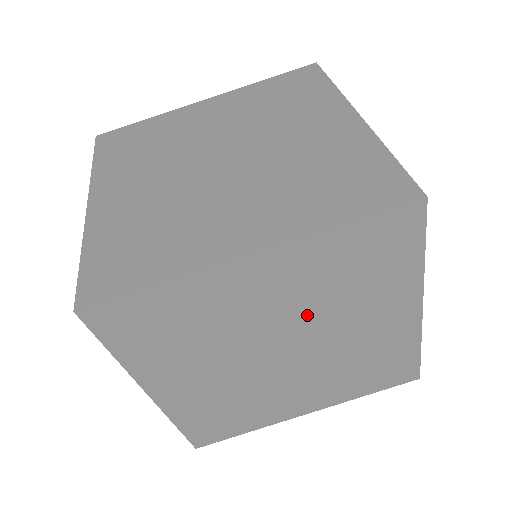
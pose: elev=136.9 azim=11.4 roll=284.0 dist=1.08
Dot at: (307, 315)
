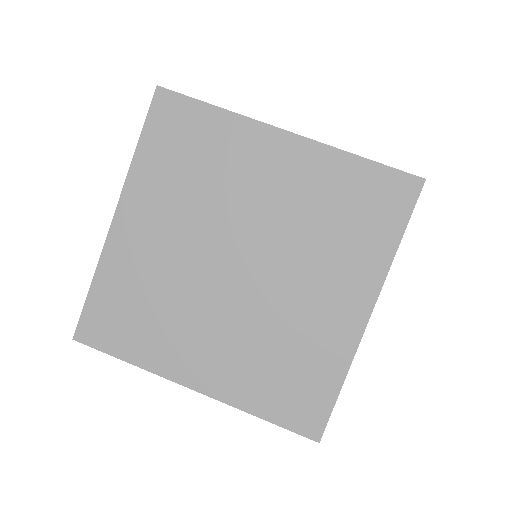
Dot at: occluded
